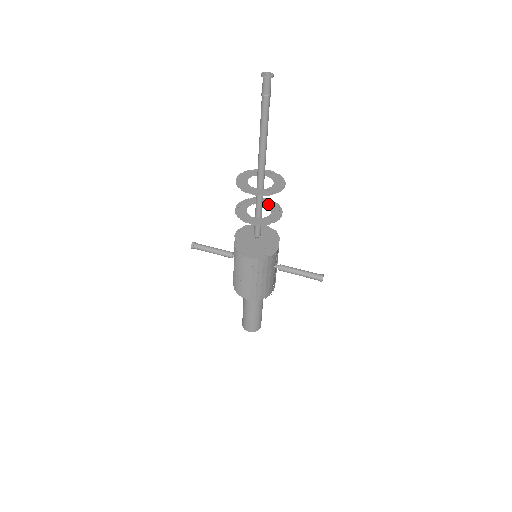
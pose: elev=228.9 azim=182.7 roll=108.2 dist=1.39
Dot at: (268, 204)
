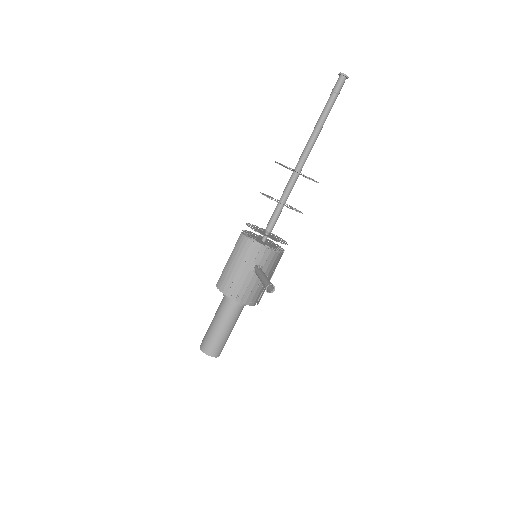
Dot at: occluded
